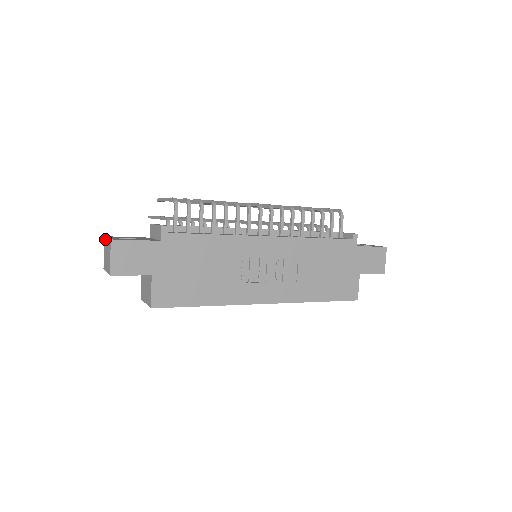
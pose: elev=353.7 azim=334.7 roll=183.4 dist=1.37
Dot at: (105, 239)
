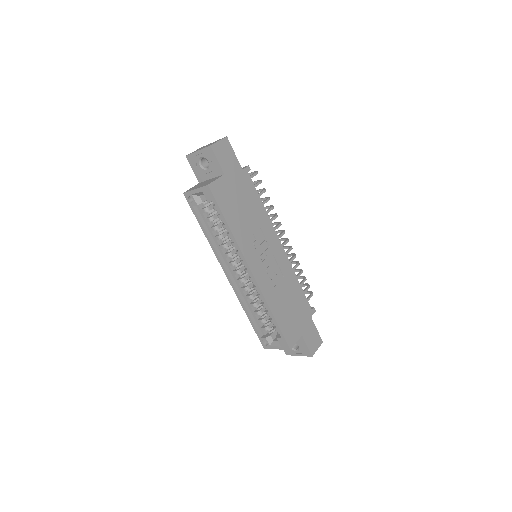
Dot at: occluded
